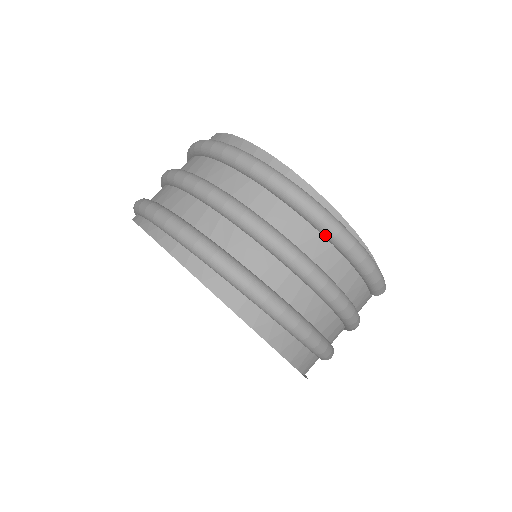
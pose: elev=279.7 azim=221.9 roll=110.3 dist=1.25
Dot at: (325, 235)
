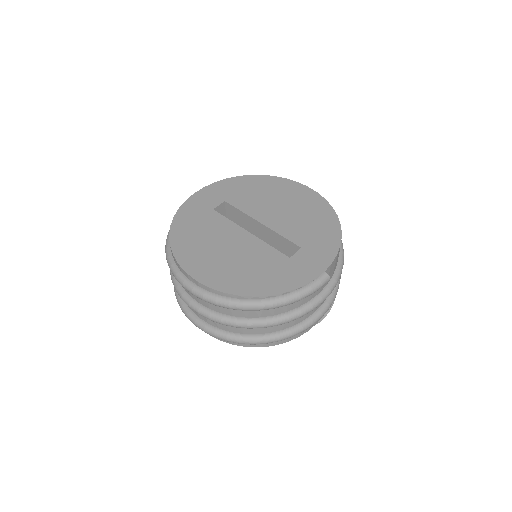
Dot at: occluded
